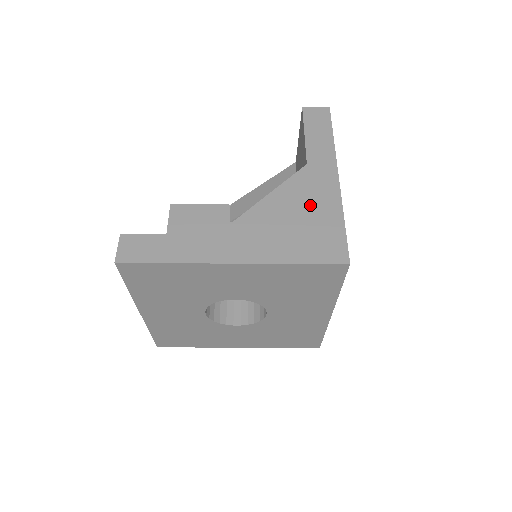
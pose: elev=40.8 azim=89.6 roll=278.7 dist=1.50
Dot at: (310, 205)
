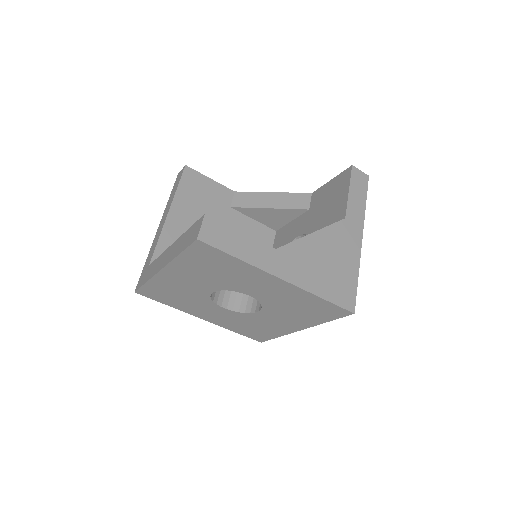
Dot at: (341, 254)
